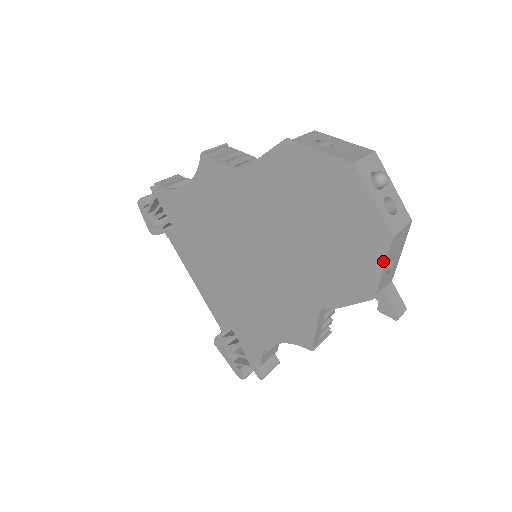
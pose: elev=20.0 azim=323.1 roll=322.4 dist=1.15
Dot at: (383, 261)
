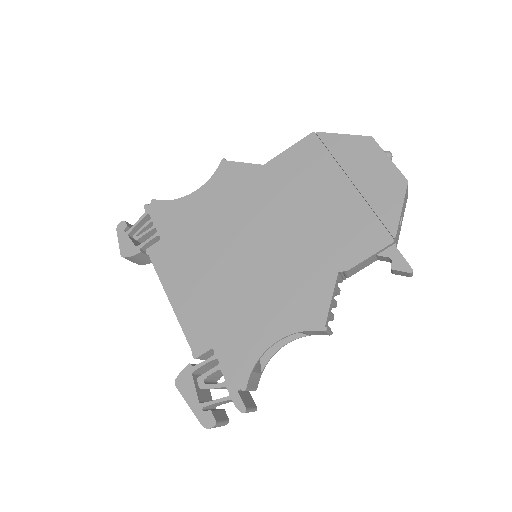
Dot at: (401, 203)
